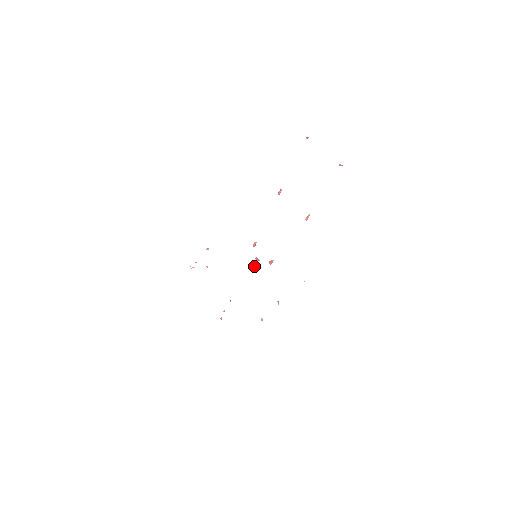
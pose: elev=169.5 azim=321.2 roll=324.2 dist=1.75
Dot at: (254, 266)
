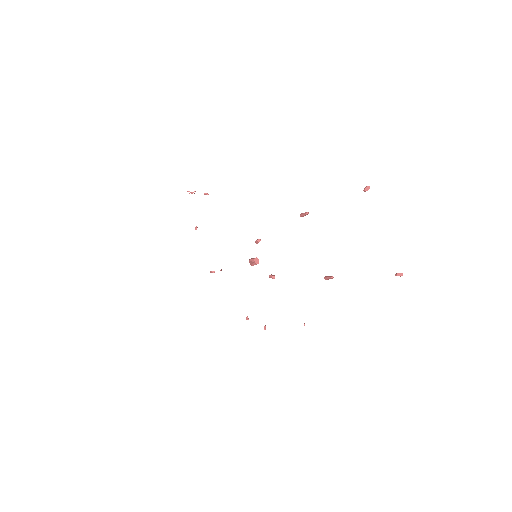
Dot at: (251, 265)
